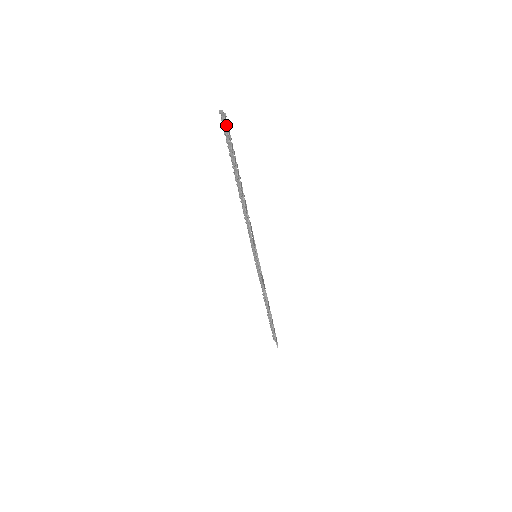
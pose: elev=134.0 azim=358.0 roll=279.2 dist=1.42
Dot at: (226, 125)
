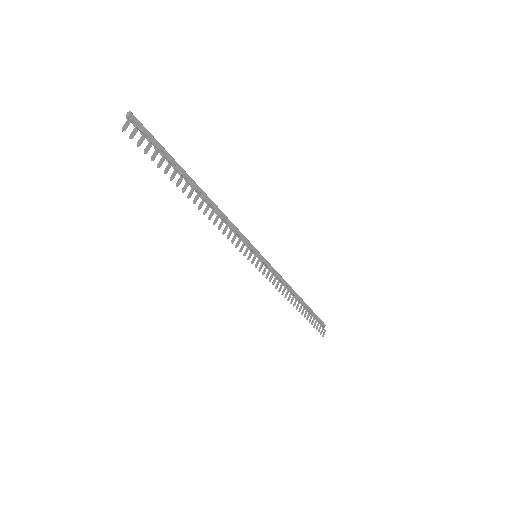
Dot at: occluded
